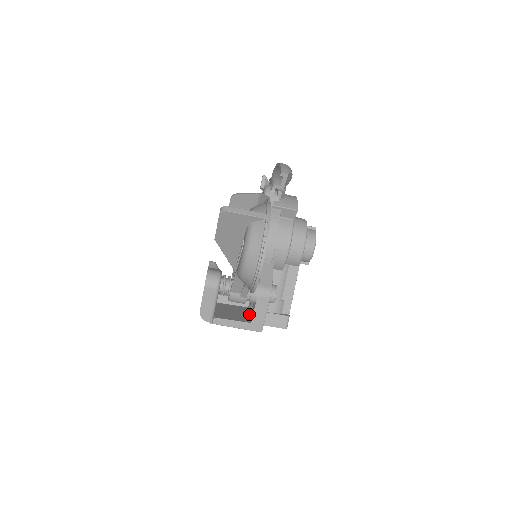
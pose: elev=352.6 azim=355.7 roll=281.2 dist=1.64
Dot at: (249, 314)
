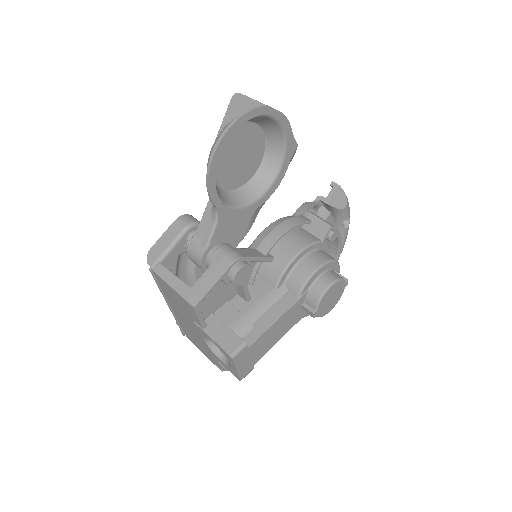
Dot at: occluded
